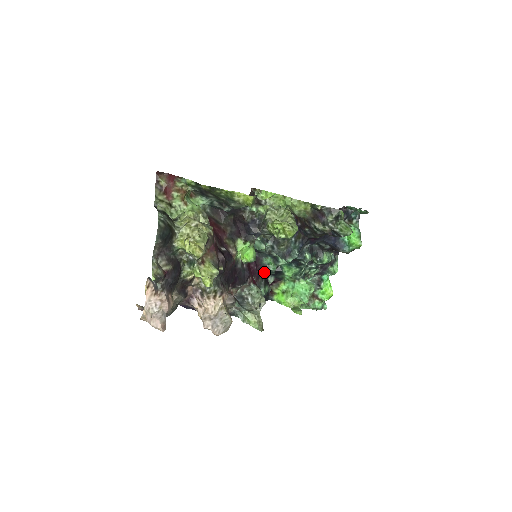
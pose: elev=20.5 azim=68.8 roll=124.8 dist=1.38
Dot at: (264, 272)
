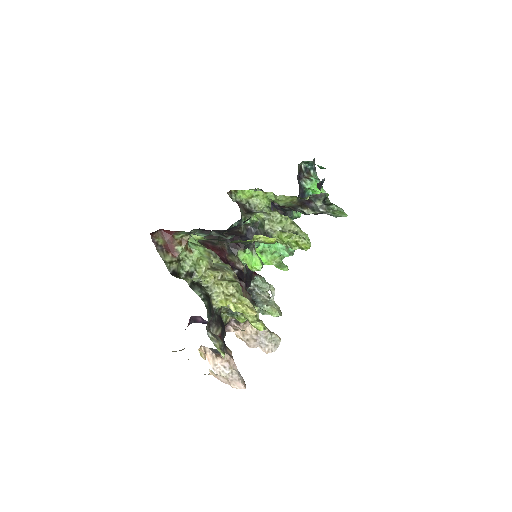
Dot at: occluded
